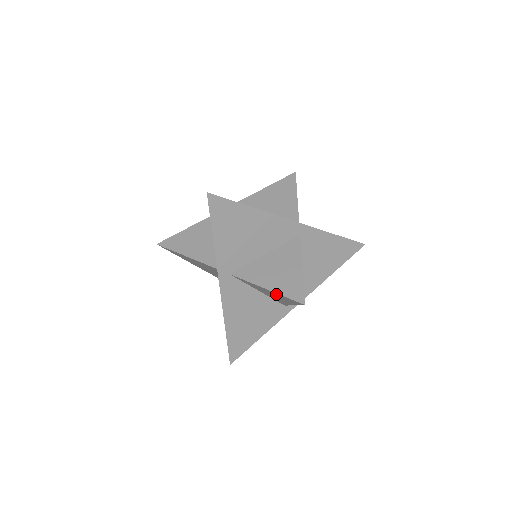
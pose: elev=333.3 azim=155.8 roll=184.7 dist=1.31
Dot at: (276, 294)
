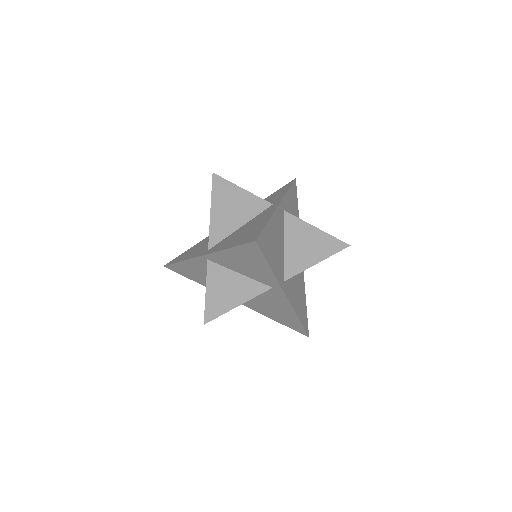
Dot at: (320, 237)
